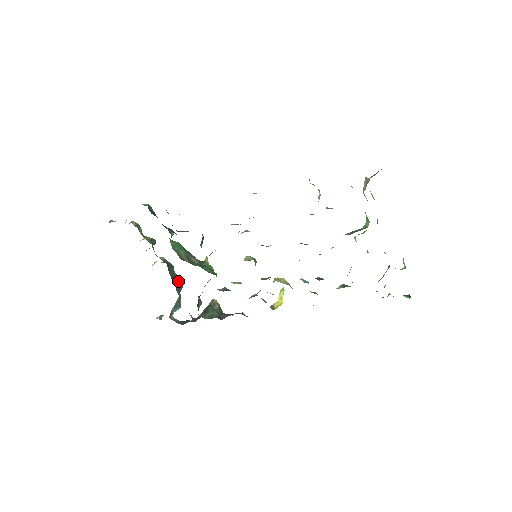
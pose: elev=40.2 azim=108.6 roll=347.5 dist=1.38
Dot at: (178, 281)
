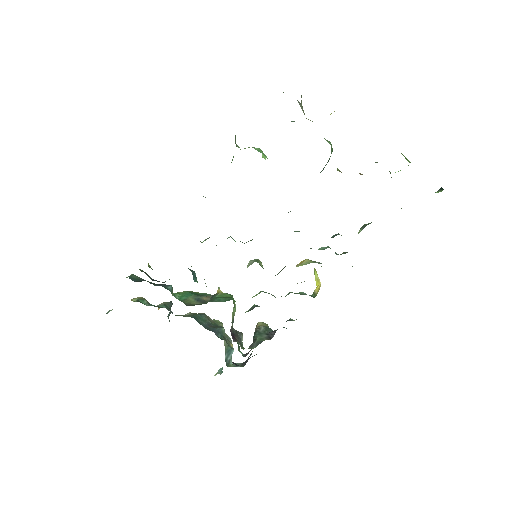
Dot at: (217, 326)
